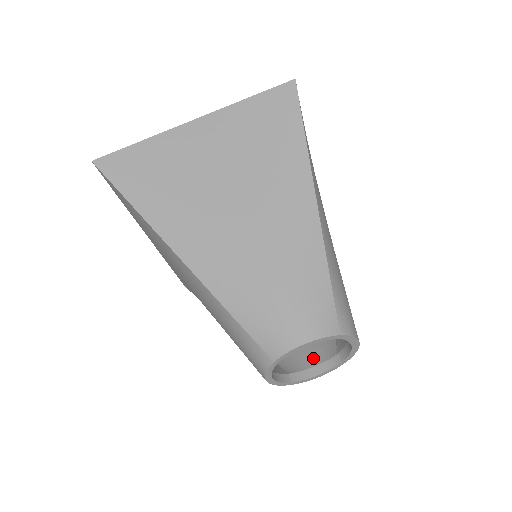
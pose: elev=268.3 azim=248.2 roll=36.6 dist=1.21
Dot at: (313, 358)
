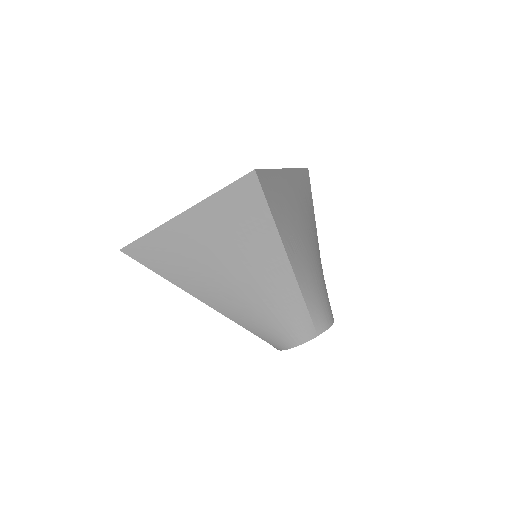
Dot at: occluded
